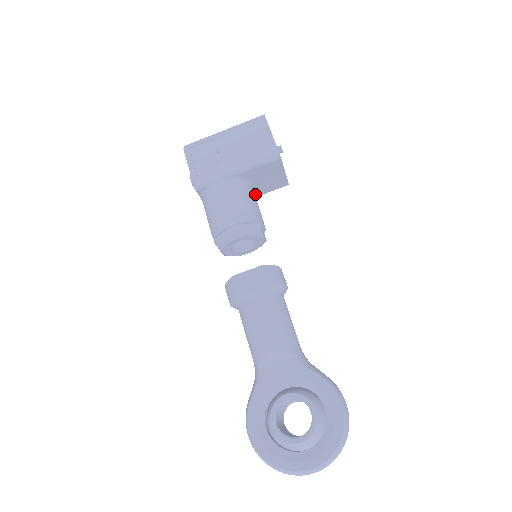
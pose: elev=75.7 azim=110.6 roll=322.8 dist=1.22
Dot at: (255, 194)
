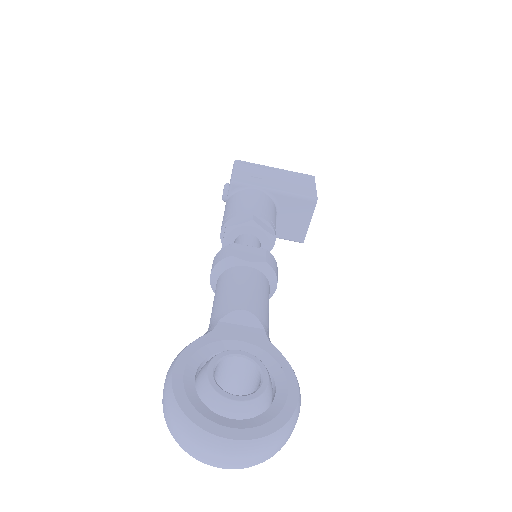
Dot at: occluded
